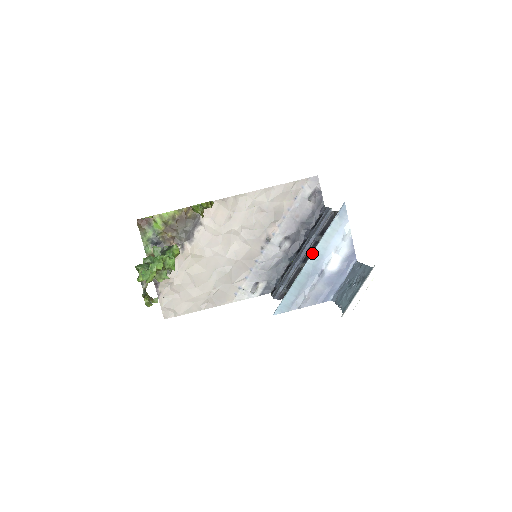
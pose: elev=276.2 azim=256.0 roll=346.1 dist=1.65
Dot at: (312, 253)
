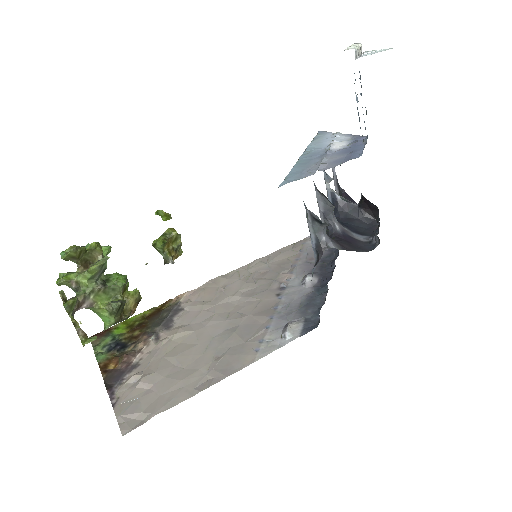
Dot at: (303, 152)
